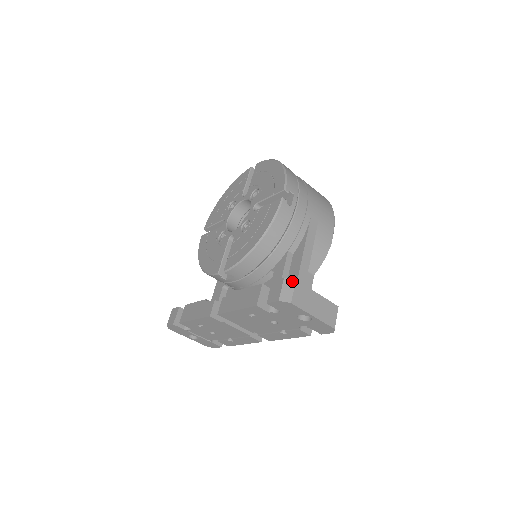
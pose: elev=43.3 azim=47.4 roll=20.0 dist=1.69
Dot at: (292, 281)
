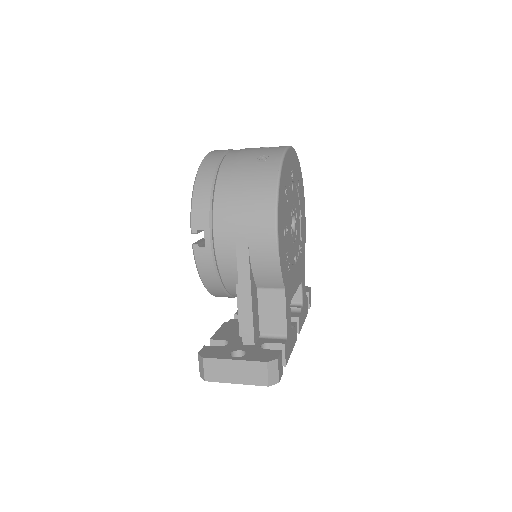
Dot at: (201, 358)
